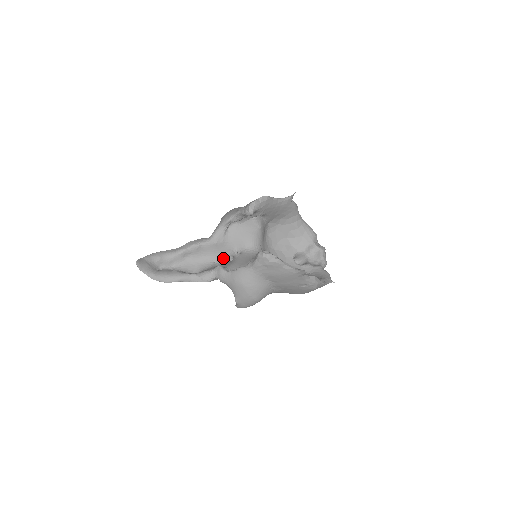
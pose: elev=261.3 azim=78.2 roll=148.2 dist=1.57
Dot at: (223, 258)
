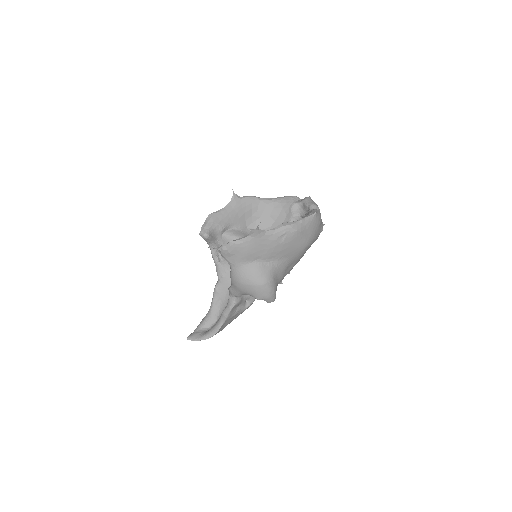
Dot at: occluded
